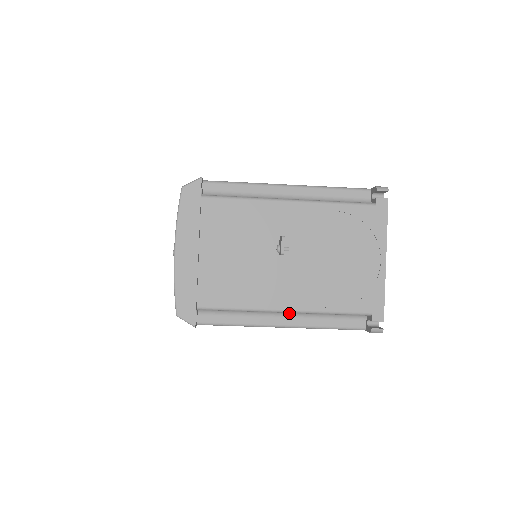
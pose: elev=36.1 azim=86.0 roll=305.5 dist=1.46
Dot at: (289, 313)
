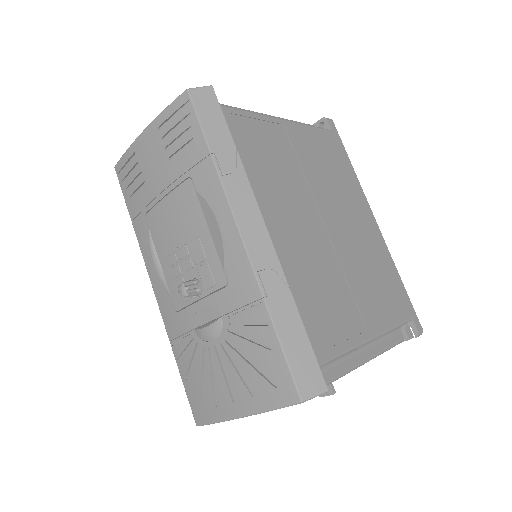
Dot at: occluded
